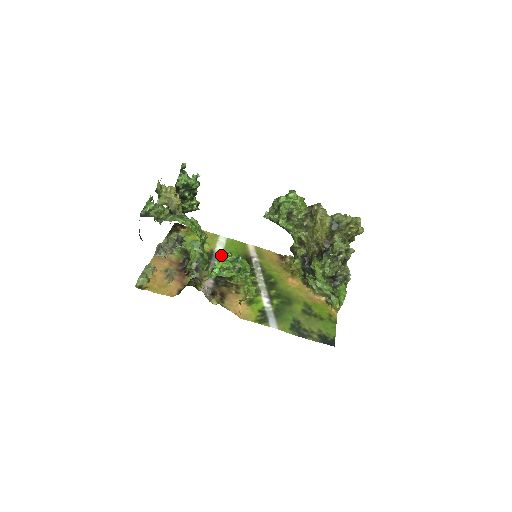
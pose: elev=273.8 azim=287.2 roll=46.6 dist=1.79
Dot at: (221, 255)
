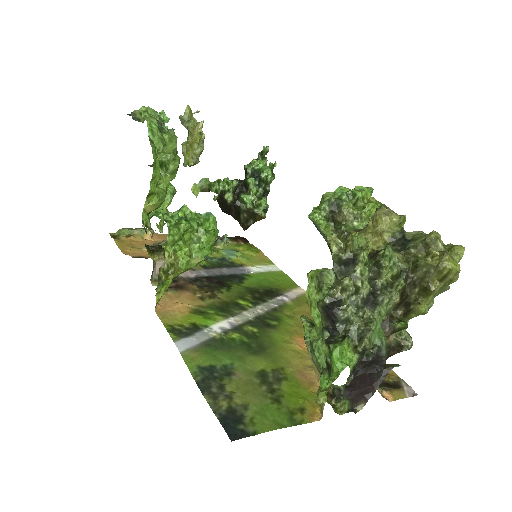
Dot at: occluded
